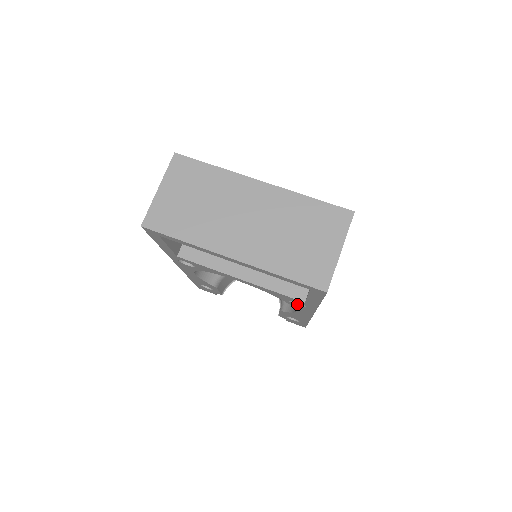
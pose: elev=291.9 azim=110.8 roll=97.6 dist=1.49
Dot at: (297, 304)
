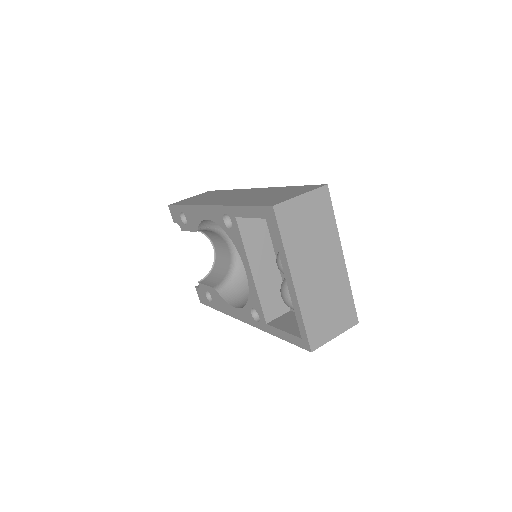
Dot at: (252, 313)
